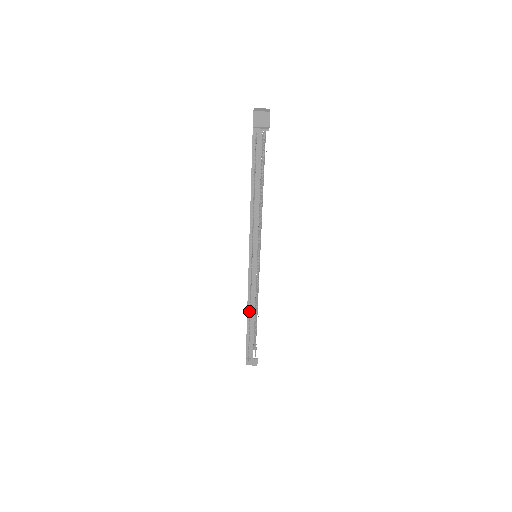
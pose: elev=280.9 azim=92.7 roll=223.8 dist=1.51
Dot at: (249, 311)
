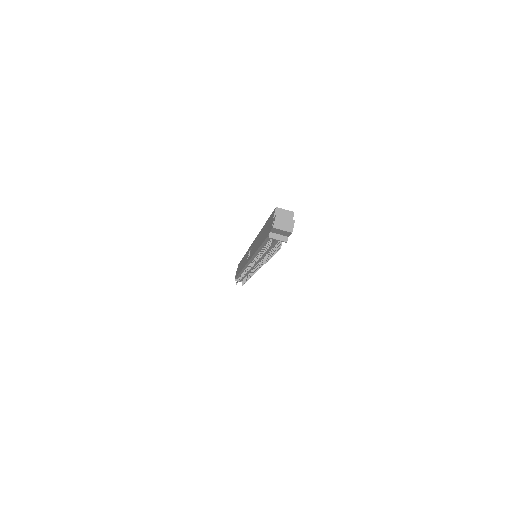
Dot at: (242, 272)
